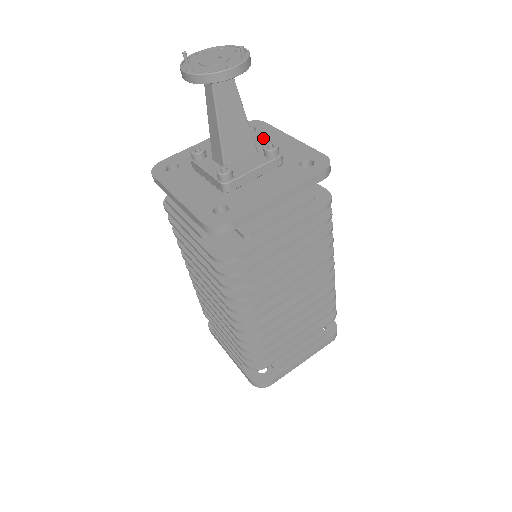
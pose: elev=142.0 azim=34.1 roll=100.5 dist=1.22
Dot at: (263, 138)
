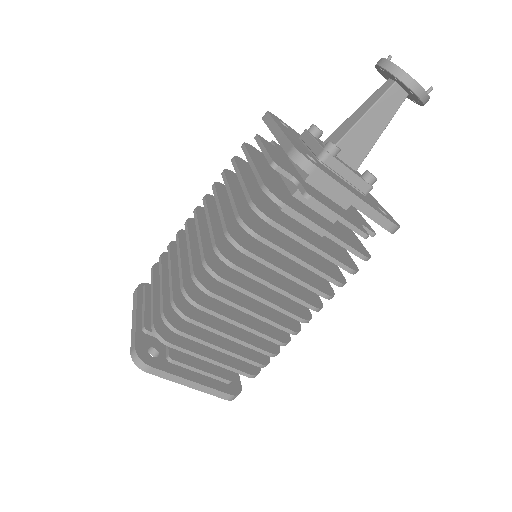
Dot at: occluded
